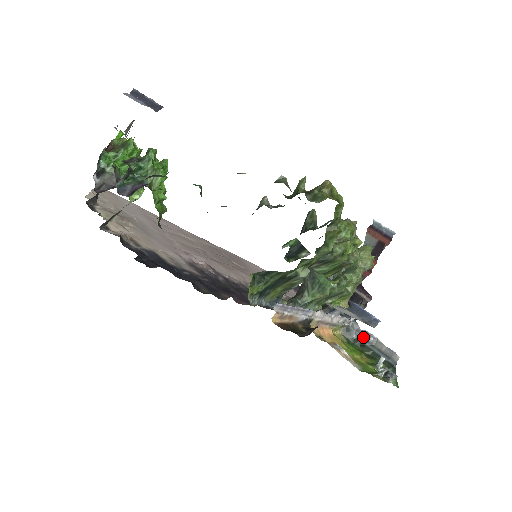
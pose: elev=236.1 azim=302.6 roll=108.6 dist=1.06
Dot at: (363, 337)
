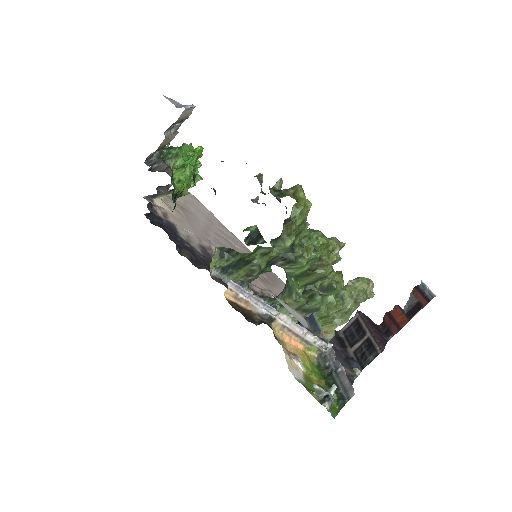
Dot at: (333, 366)
